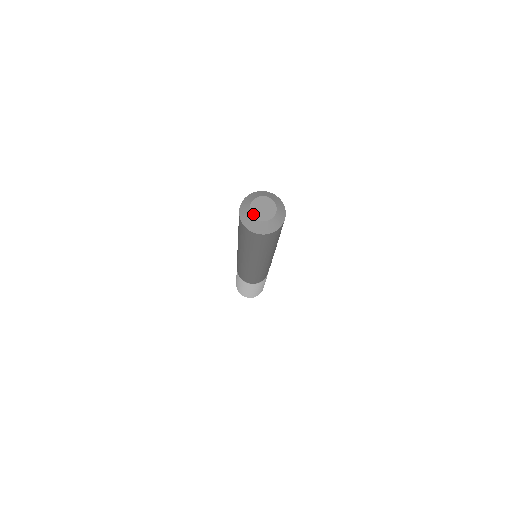
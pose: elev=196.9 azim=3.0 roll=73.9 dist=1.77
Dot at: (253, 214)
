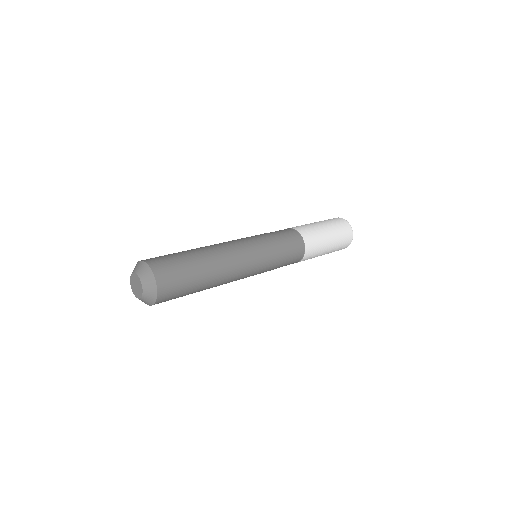
Dot at: (131, 281)
